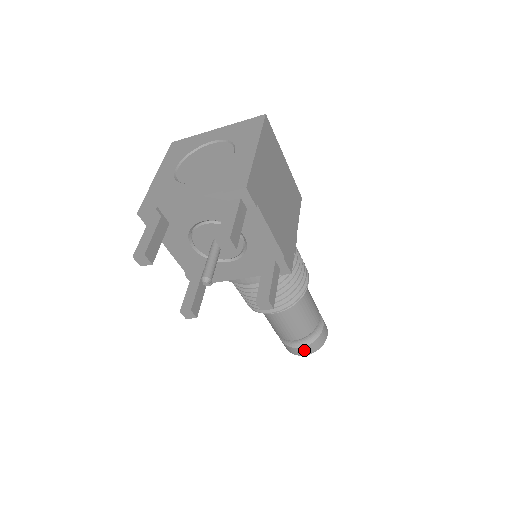
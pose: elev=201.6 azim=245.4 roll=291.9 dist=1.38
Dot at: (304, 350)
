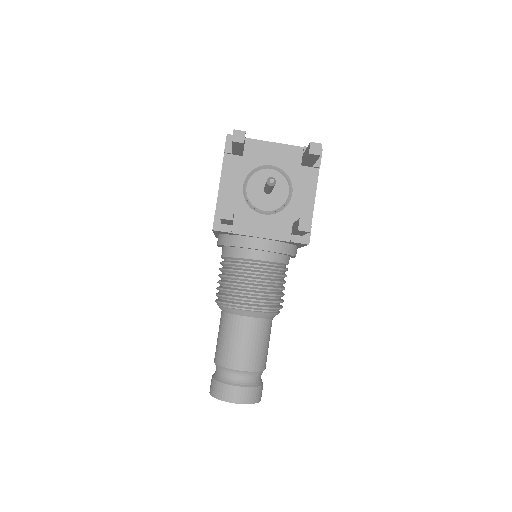
Dot at: (241, 393)
